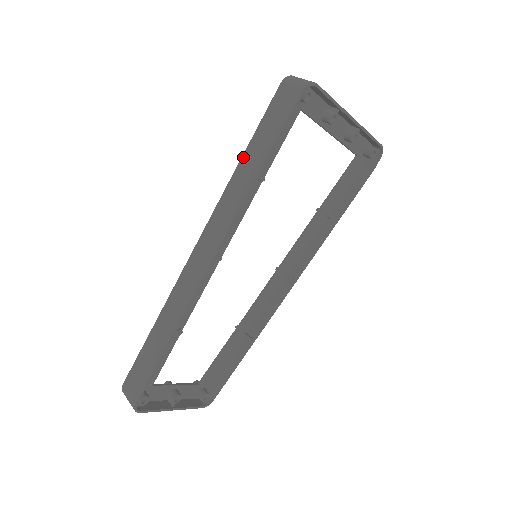
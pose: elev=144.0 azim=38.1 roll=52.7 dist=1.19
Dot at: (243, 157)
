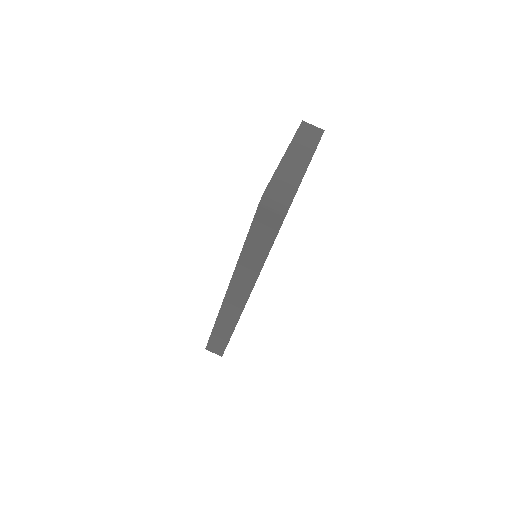
Dot at: (243, 251)
